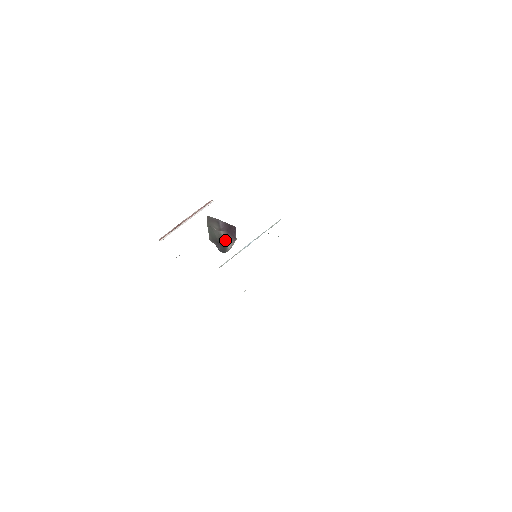
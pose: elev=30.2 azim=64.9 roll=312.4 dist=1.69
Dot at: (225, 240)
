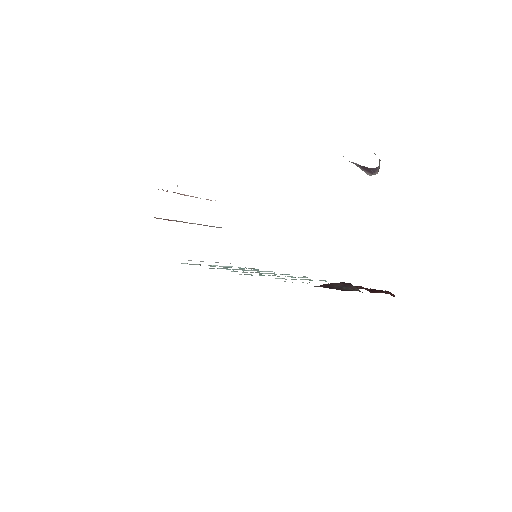
Dot at: (363, 170)
